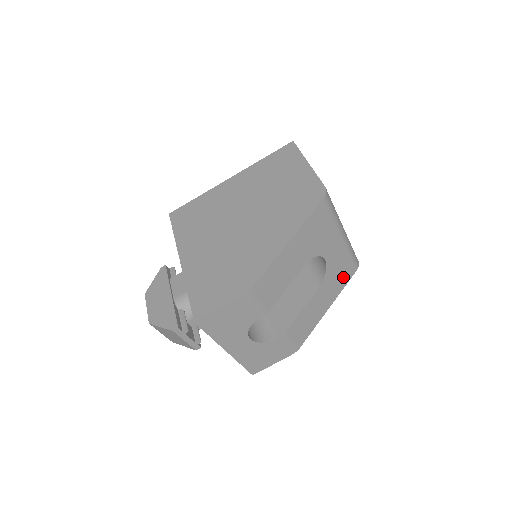
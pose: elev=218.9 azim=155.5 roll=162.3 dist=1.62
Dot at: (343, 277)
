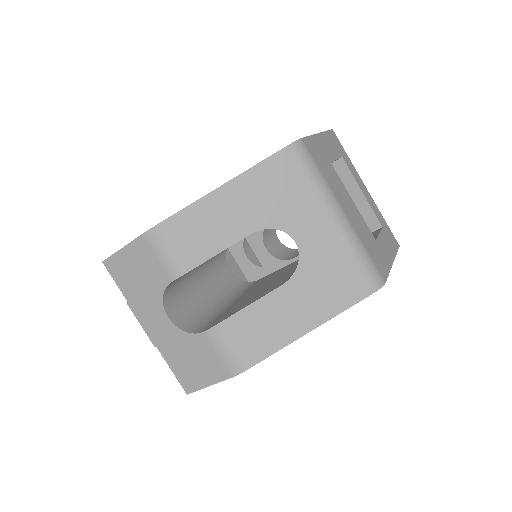
Dot at: (340, 291)
